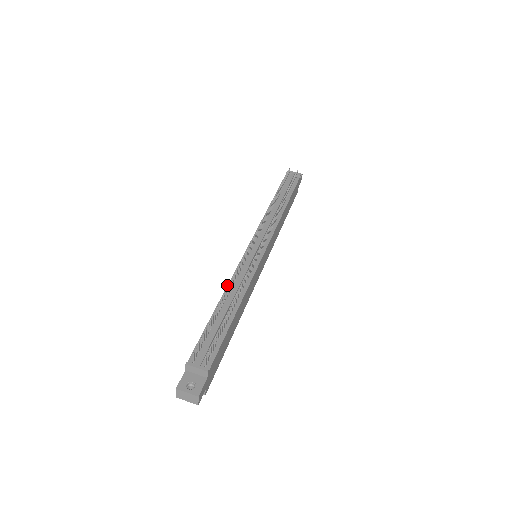
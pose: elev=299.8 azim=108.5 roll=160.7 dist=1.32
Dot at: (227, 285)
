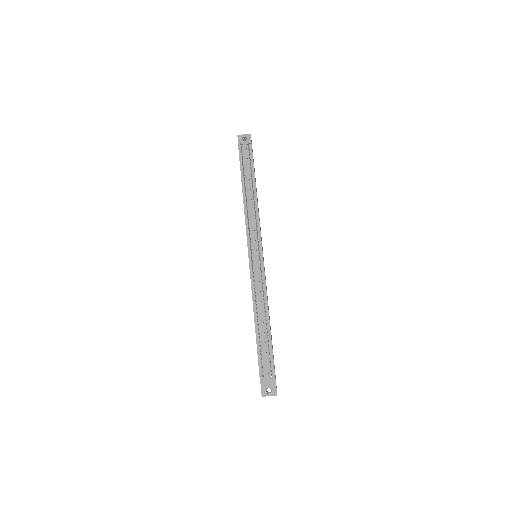
Dot at: occluded
